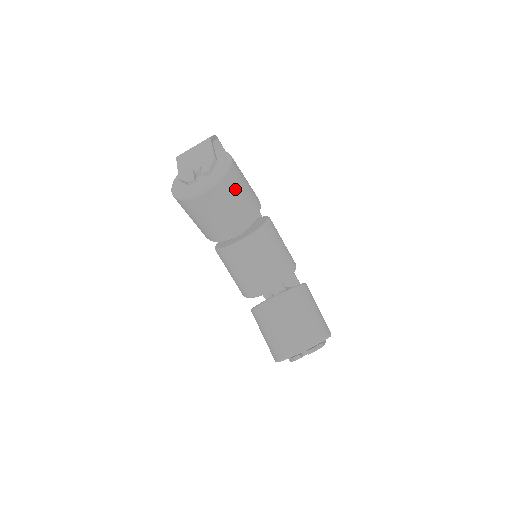
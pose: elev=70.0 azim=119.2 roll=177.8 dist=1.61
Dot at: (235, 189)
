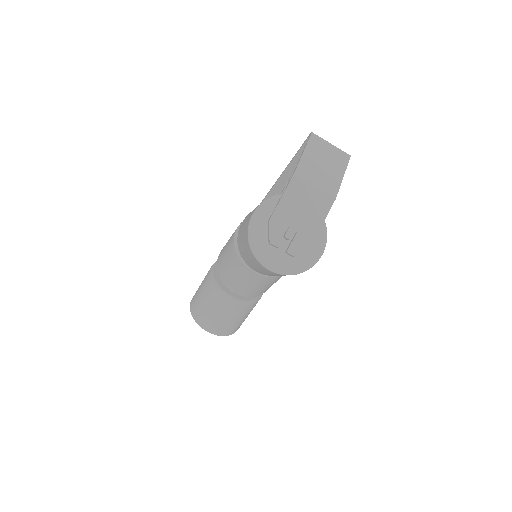
Dot at: occluded
